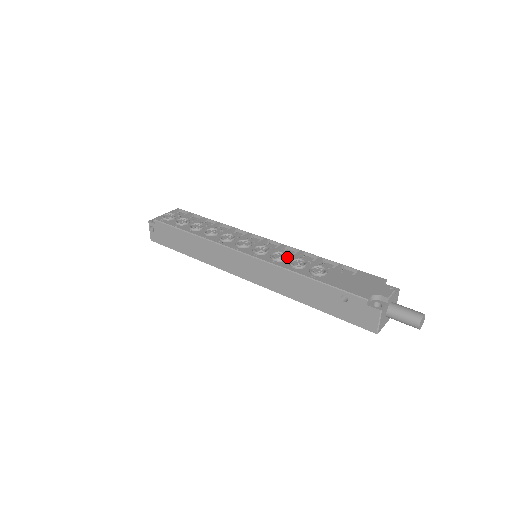
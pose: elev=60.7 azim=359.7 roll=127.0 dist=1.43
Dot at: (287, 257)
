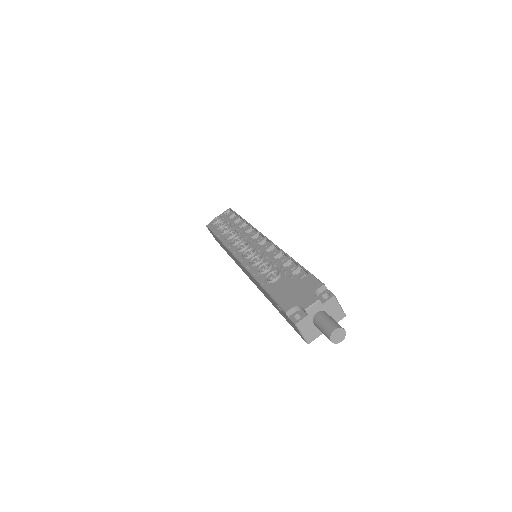
Dot at: (261, 261)
